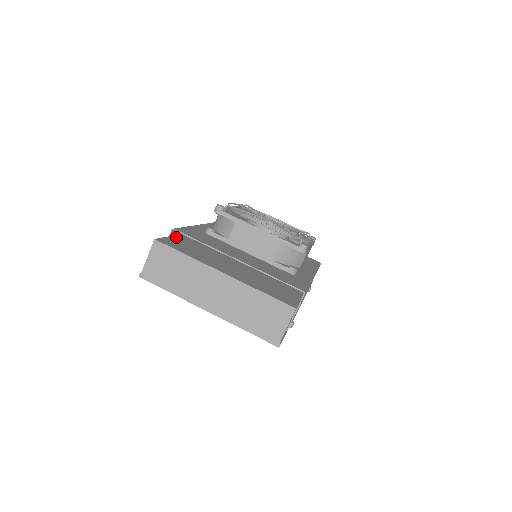
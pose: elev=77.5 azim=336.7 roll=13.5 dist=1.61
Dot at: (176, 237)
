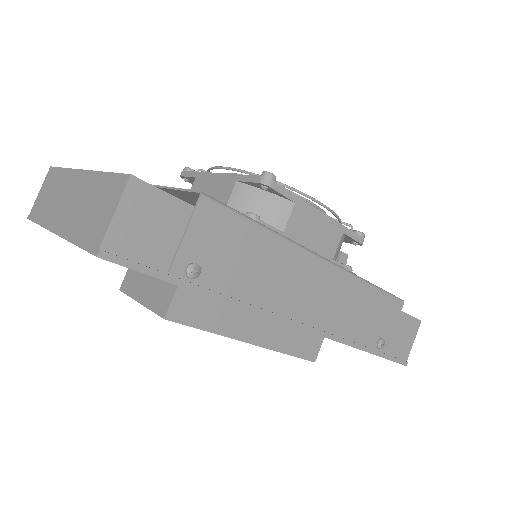
Dot at: occluded
